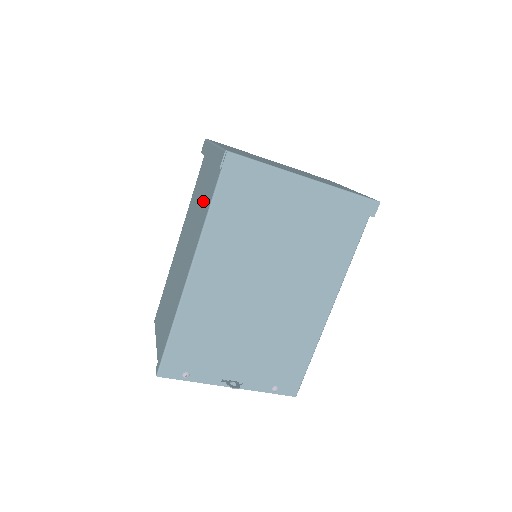
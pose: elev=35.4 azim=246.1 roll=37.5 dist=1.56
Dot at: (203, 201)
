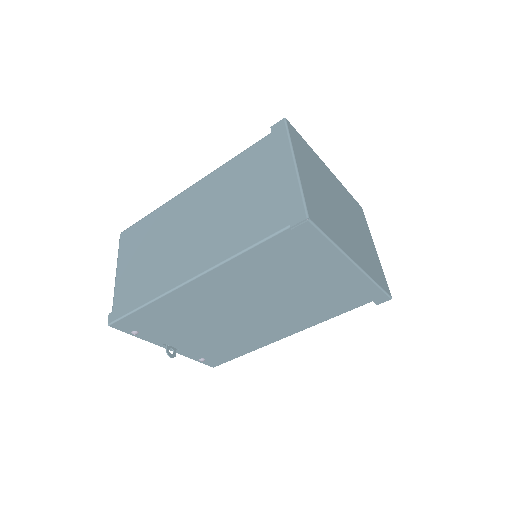
Dot at: (246, 210)
